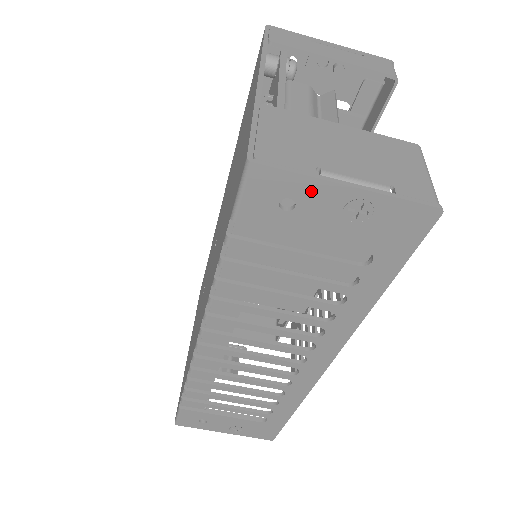
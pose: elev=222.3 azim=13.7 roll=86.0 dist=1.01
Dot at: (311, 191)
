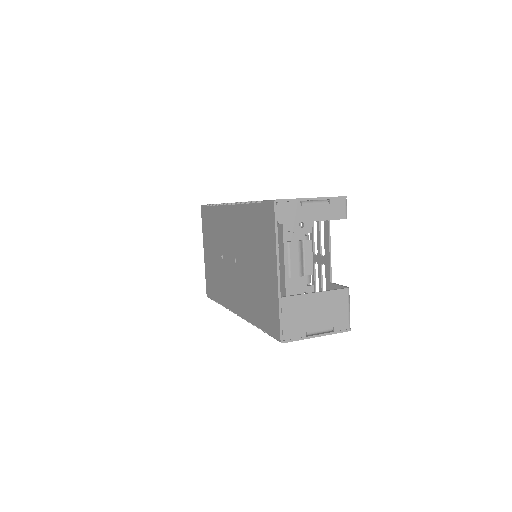
Dot at: occluded
